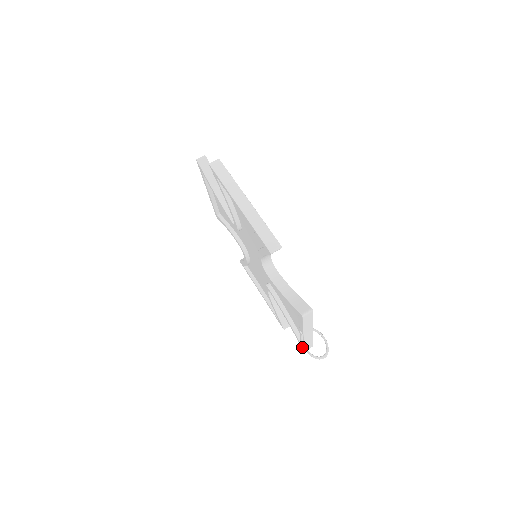
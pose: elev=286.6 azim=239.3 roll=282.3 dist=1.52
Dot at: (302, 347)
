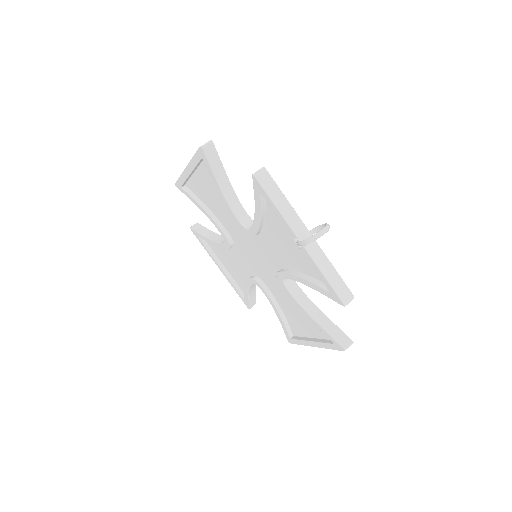
Dot at: (335, 297)
